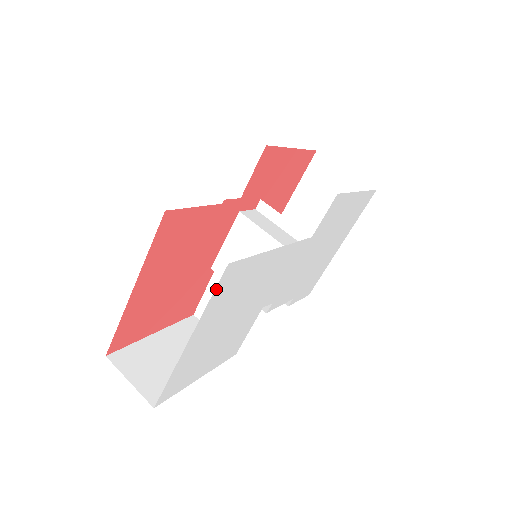
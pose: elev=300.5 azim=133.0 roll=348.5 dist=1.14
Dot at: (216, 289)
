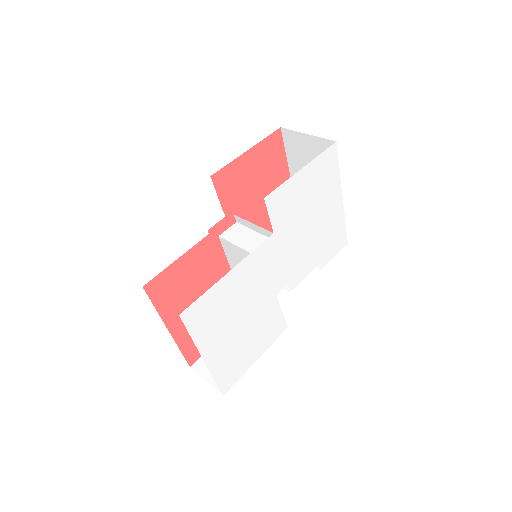
Dot at: (188, 329)
